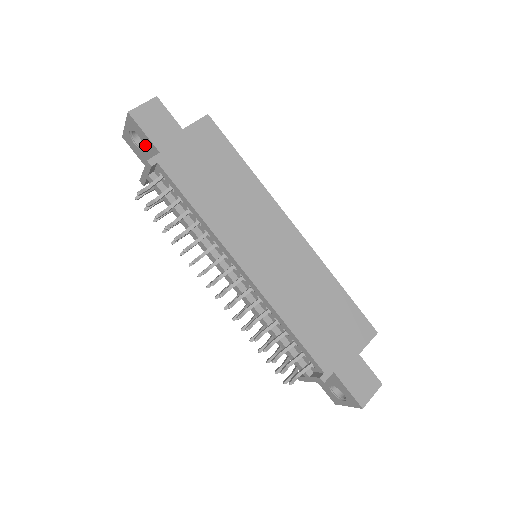
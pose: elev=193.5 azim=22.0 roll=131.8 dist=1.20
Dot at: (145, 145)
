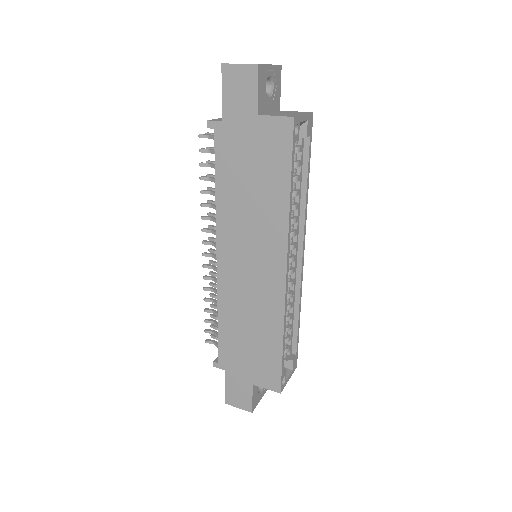
Dot at: occluded
